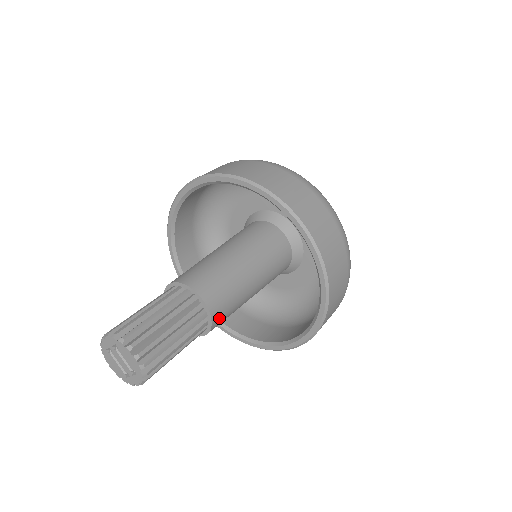
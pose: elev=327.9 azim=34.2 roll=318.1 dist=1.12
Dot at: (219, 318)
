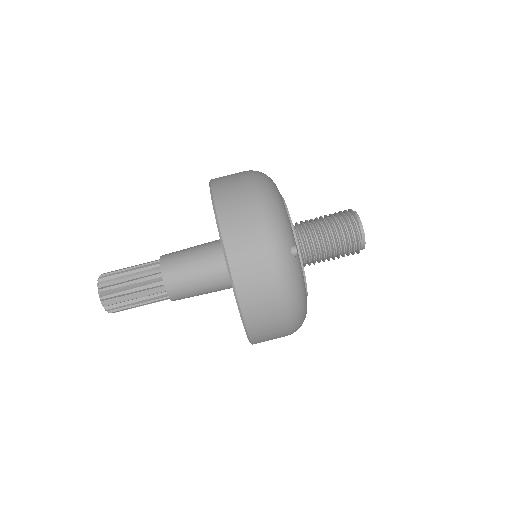
Dot at: (178, 295)
